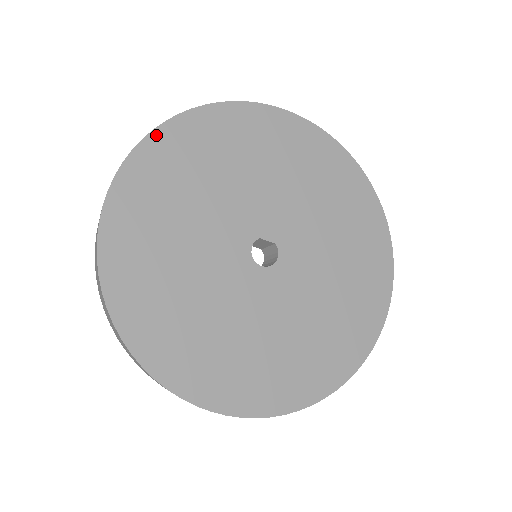
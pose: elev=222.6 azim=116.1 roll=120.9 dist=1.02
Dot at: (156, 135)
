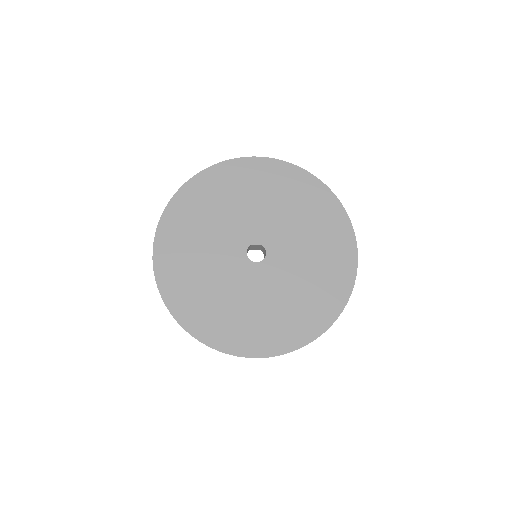
Dot at: (170, 207)
